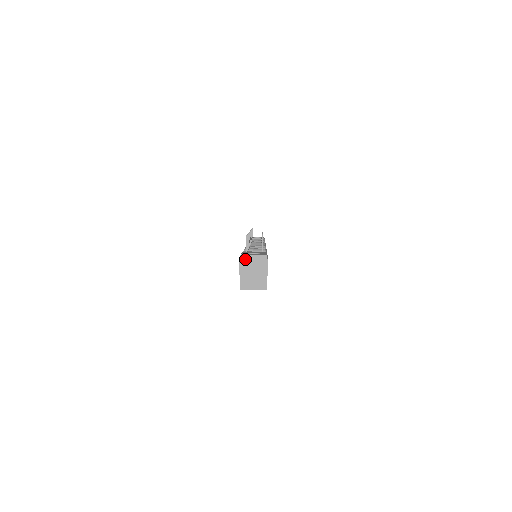
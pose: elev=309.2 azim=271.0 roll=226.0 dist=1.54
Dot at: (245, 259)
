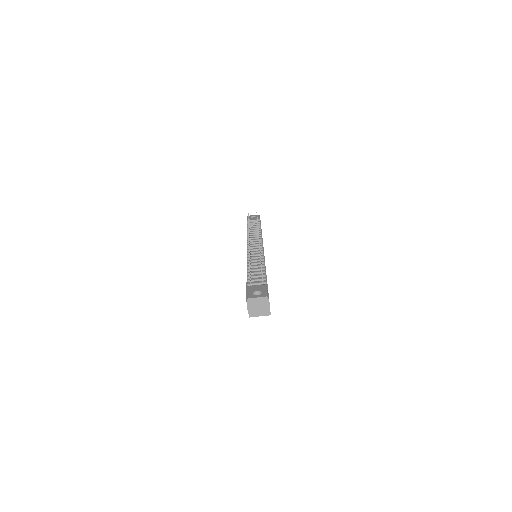
Dot at: (251, 301)
